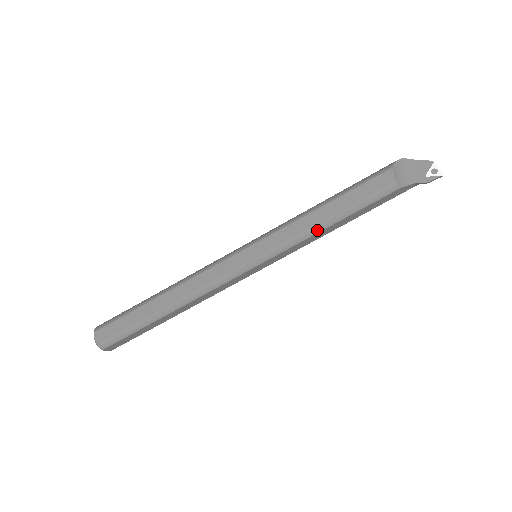
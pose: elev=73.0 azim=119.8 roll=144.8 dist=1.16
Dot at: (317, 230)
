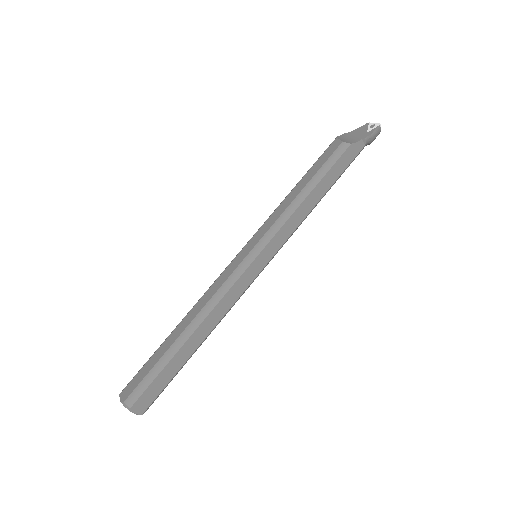
Dot at: (297, 204)
